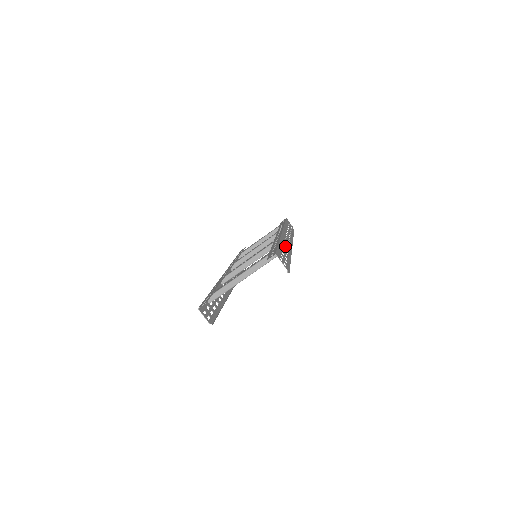
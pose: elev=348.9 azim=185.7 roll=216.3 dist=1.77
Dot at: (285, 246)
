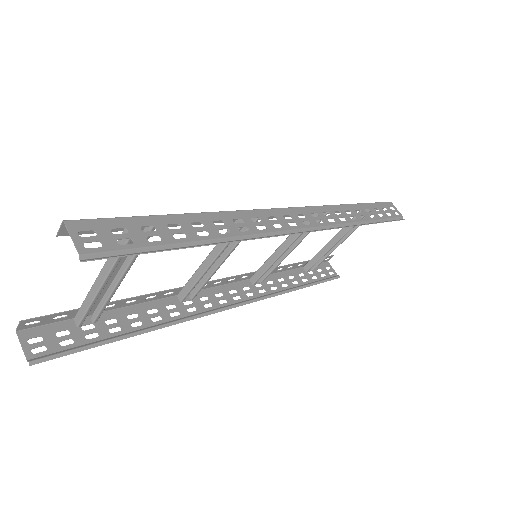
Dot at: (224, 224)
